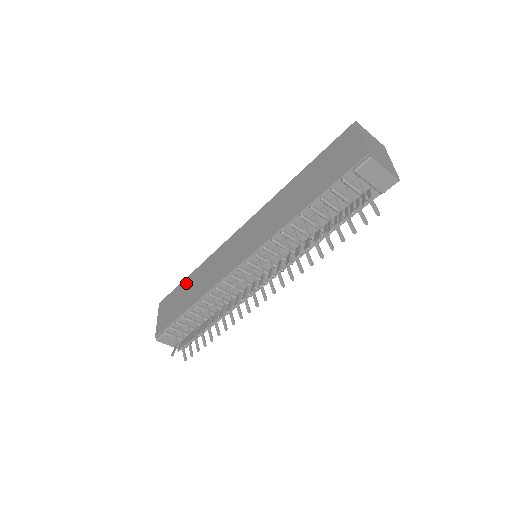
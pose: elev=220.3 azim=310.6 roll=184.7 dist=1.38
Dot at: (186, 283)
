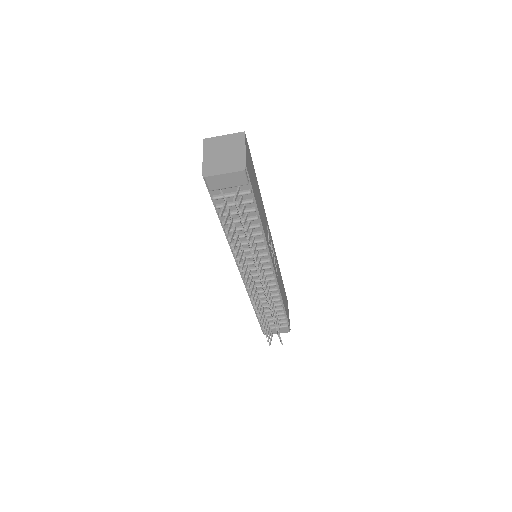
Dot at: occluded
